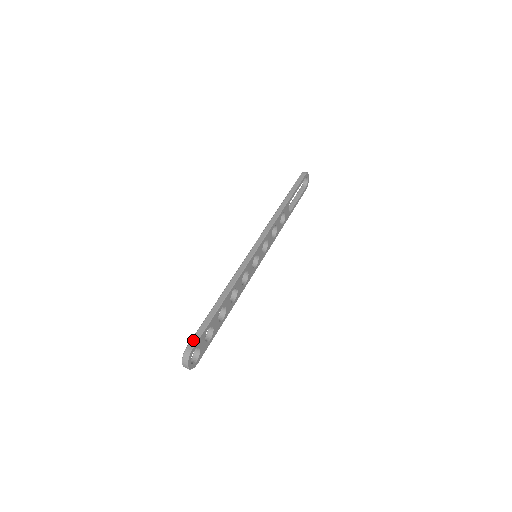
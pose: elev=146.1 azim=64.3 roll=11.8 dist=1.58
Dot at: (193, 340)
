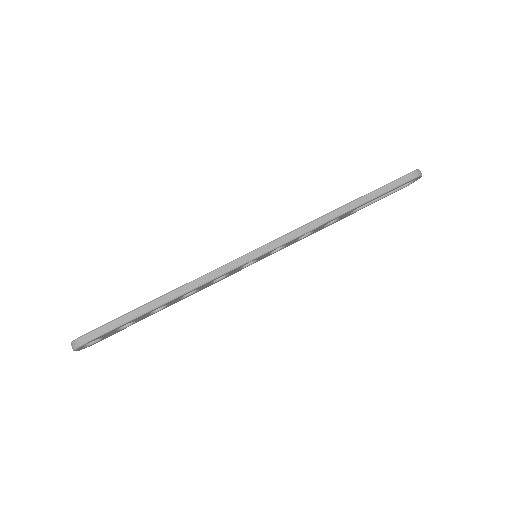
Dot at: (95, 332)
